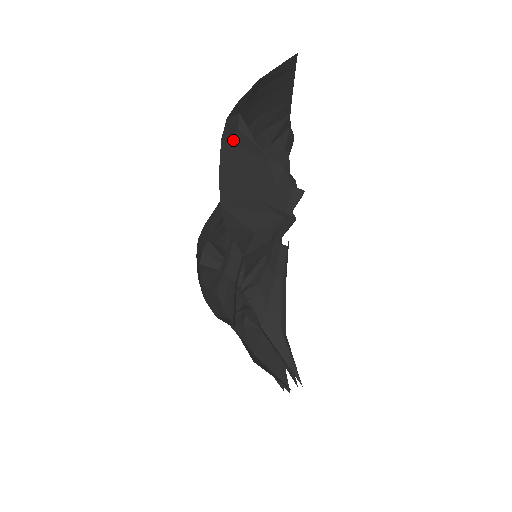
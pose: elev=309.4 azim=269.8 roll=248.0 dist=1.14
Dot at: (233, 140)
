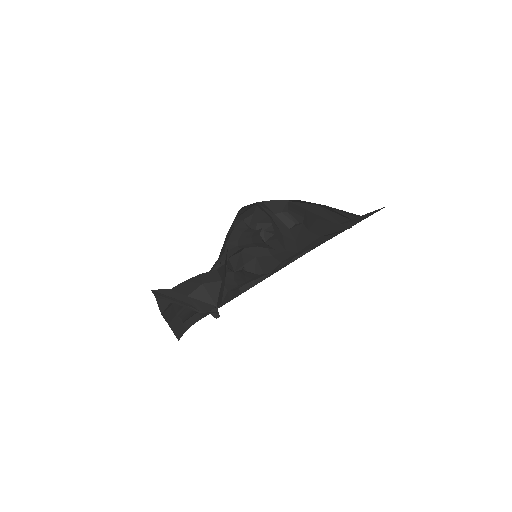
Dot at: (162, 292)
